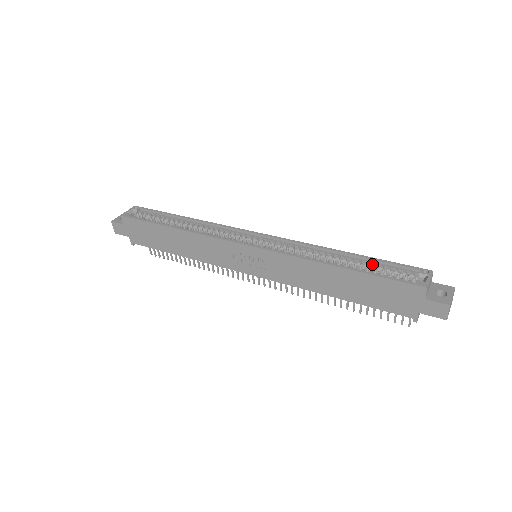
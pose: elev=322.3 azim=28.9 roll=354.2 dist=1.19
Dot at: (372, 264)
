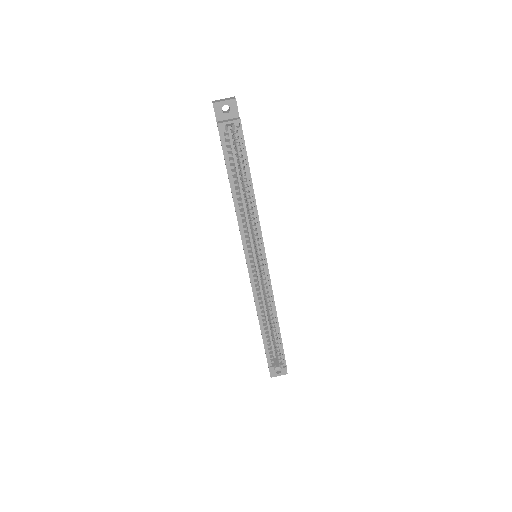
Dot at: (278, 339)
